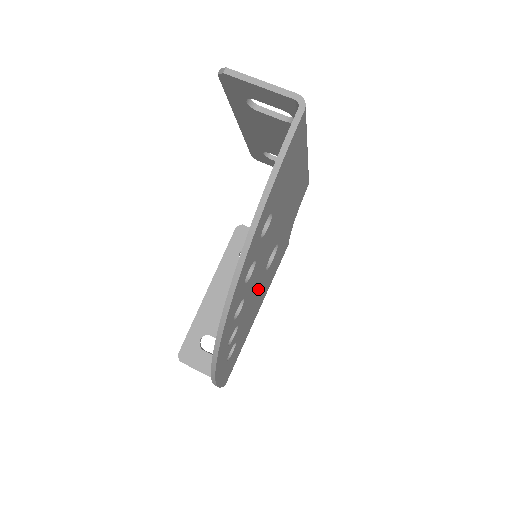
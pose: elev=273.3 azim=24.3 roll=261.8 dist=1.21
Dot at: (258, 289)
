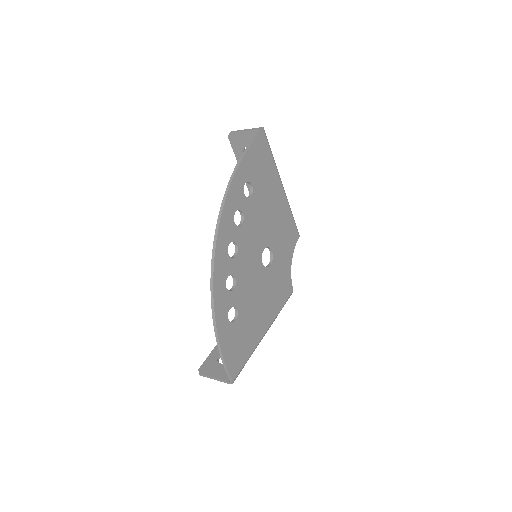
Dot at: (256, 276)
